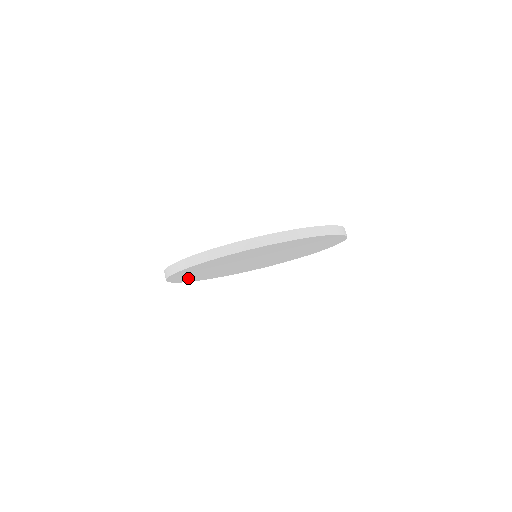
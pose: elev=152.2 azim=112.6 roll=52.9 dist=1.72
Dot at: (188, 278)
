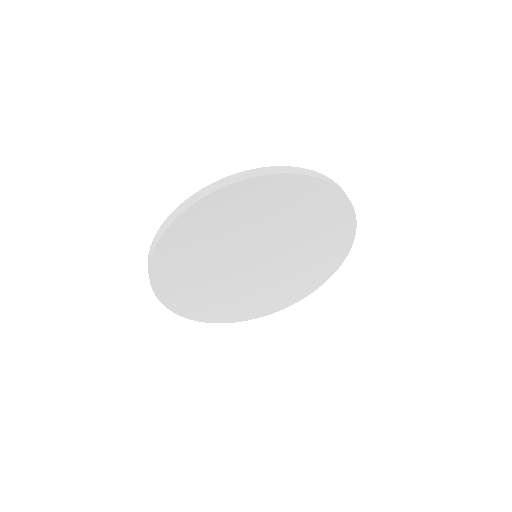
Dot at: (172, 279)
